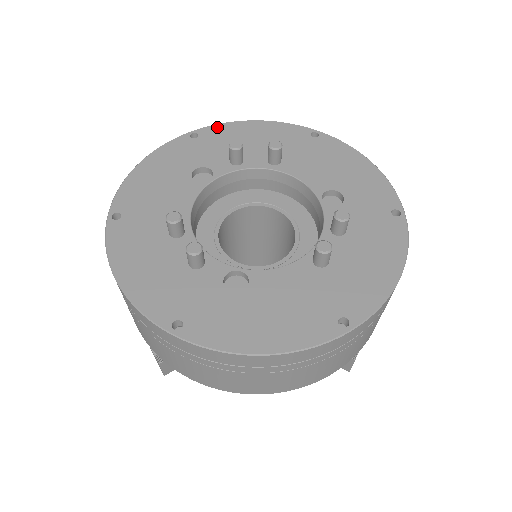
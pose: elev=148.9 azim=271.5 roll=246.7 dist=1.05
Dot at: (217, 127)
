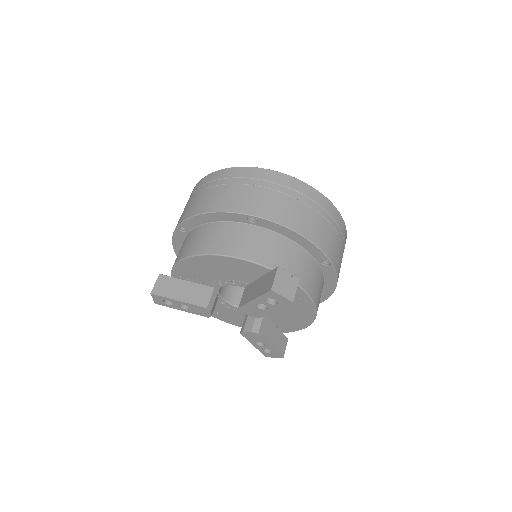
Dot at: occluded
